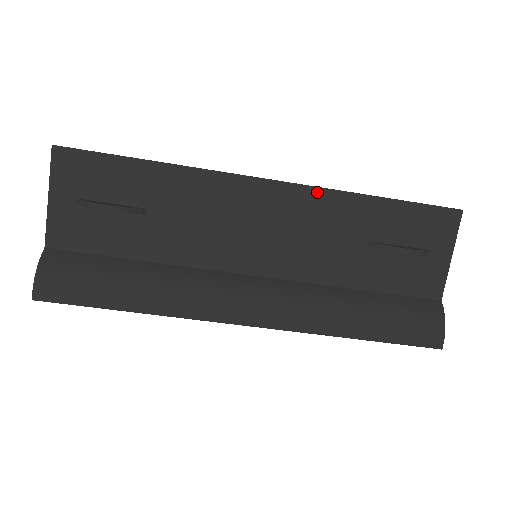
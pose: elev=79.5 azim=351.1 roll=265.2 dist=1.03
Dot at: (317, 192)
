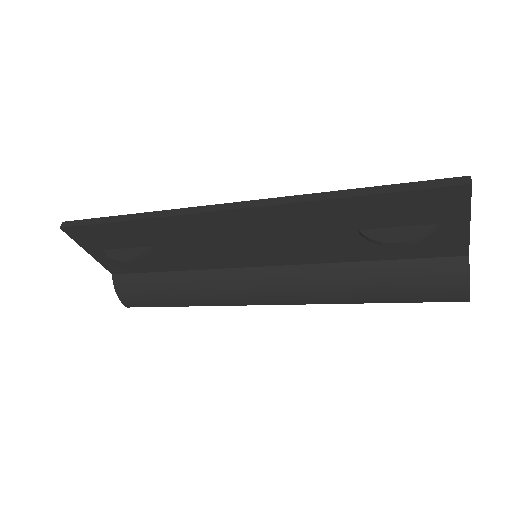
Dot at: (280, 208)
